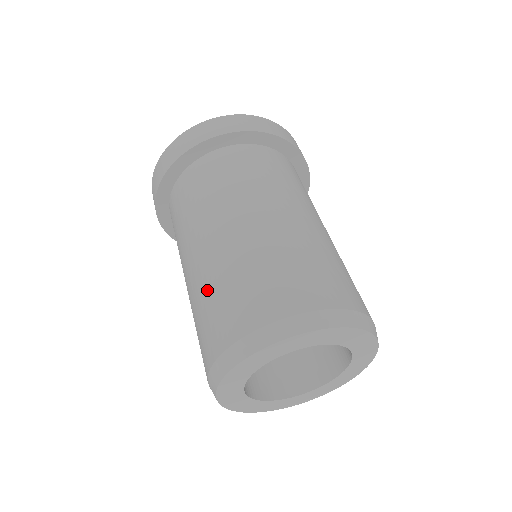
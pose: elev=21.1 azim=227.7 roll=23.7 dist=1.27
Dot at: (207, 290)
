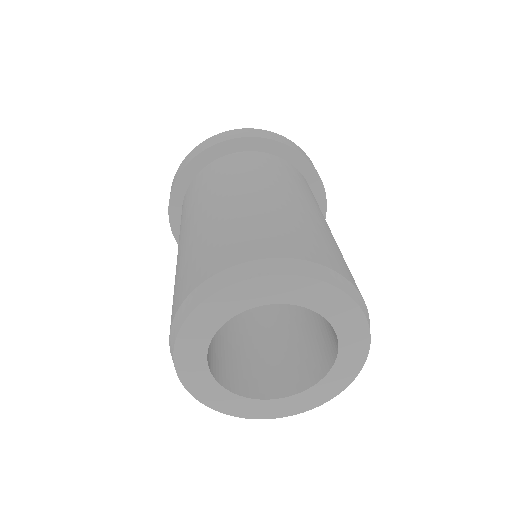
Dot at: (275, 216)
